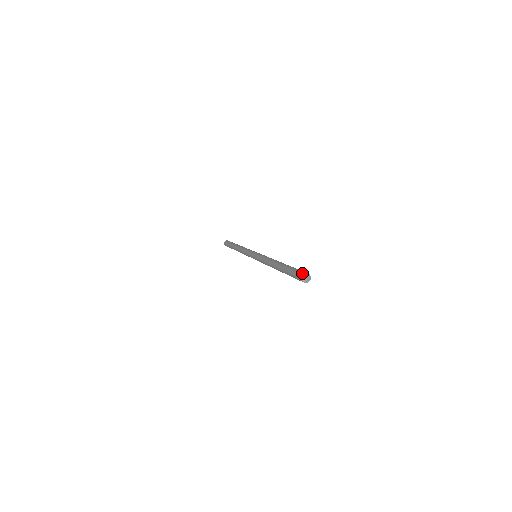
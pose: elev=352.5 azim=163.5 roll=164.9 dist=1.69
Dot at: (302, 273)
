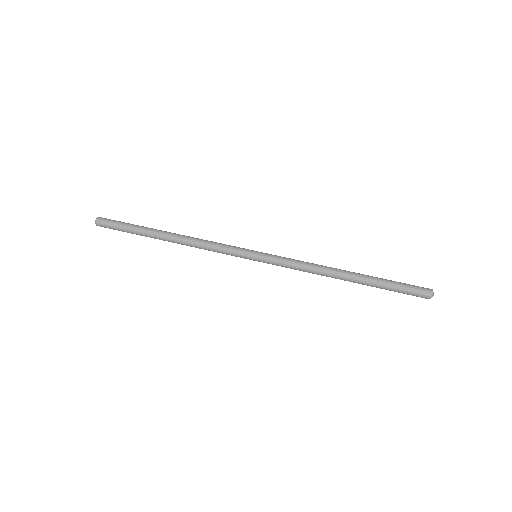
Dot at: (428, 295)
